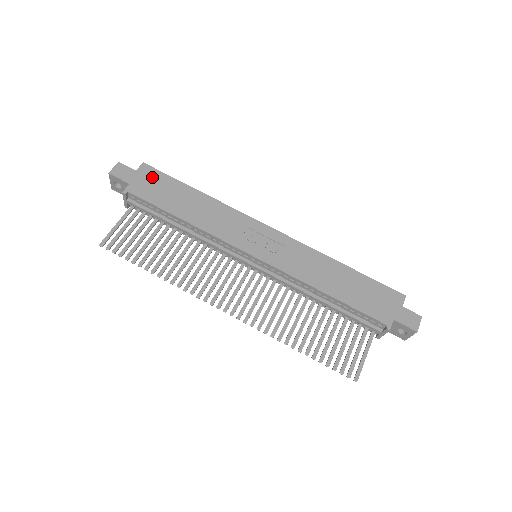
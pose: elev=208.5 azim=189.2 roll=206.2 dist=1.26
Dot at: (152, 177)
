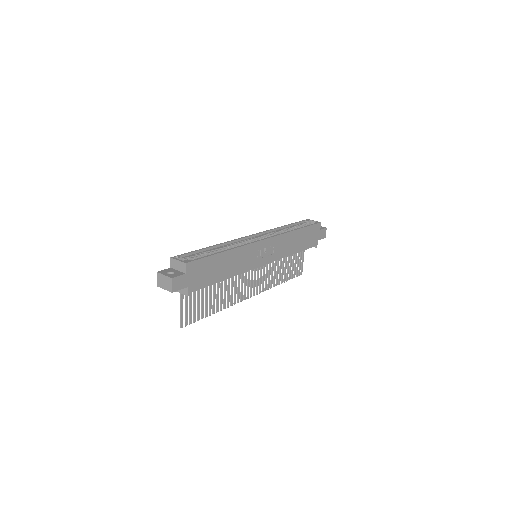
Dot at: (197, 269)
